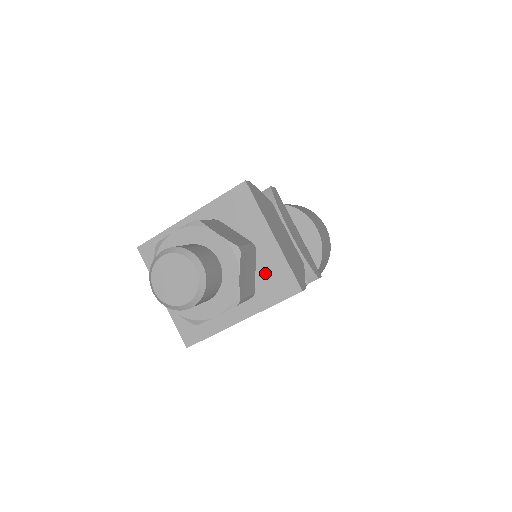
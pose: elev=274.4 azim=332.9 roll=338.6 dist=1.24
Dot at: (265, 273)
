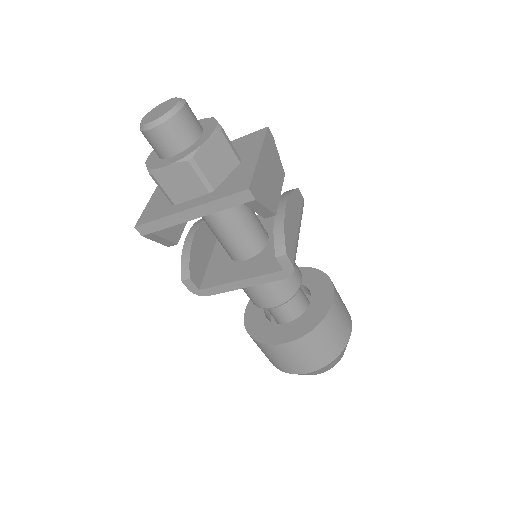
Dot at: (233, 178)
